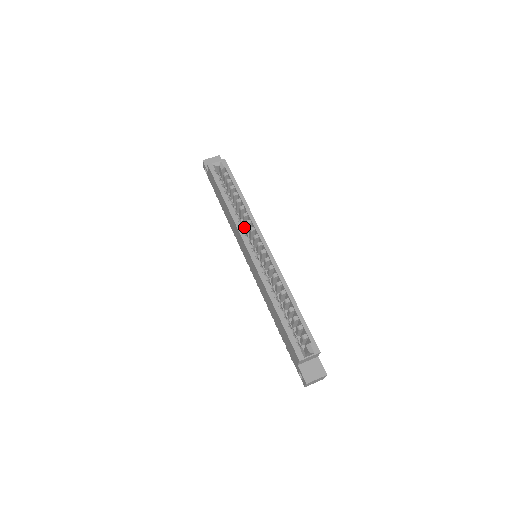
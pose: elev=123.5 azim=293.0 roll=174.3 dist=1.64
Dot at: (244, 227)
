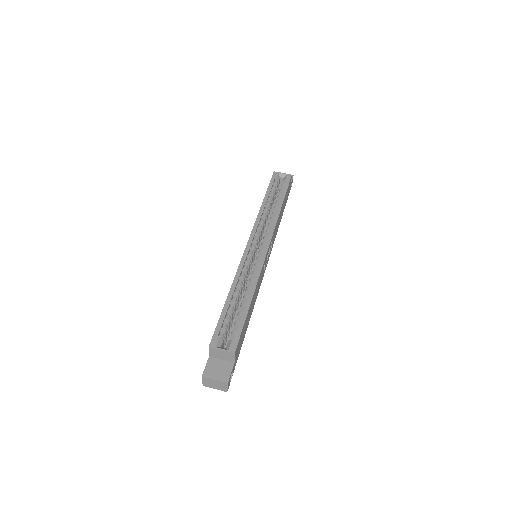
Dot at: occluded
